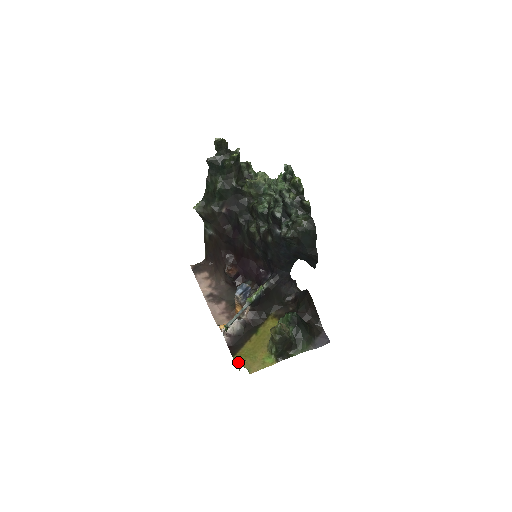
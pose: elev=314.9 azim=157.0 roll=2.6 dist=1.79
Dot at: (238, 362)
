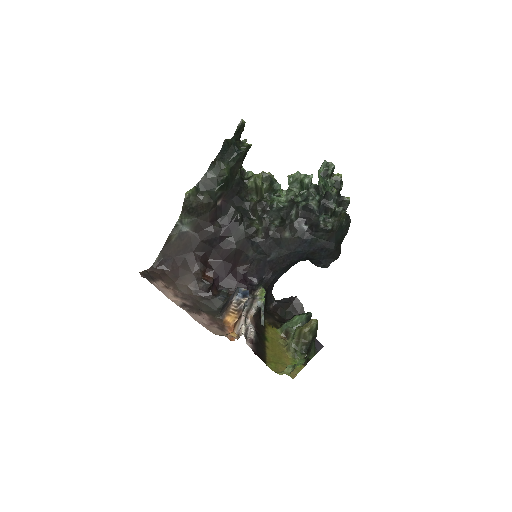
Dot at: (274, 369)
